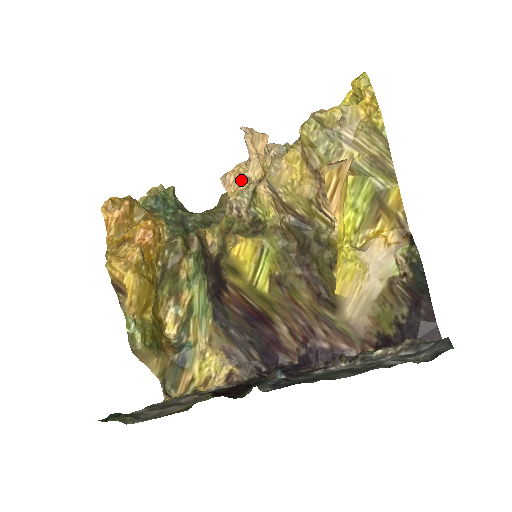
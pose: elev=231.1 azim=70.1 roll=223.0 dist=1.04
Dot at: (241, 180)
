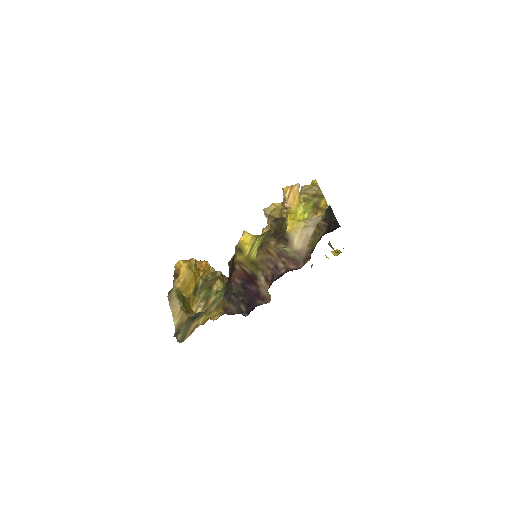
Dot at: occluded
